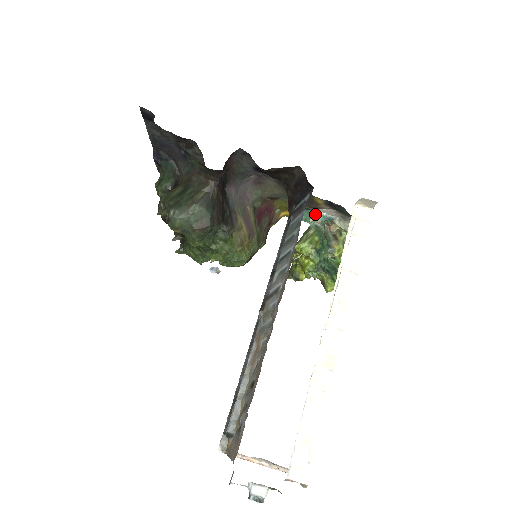
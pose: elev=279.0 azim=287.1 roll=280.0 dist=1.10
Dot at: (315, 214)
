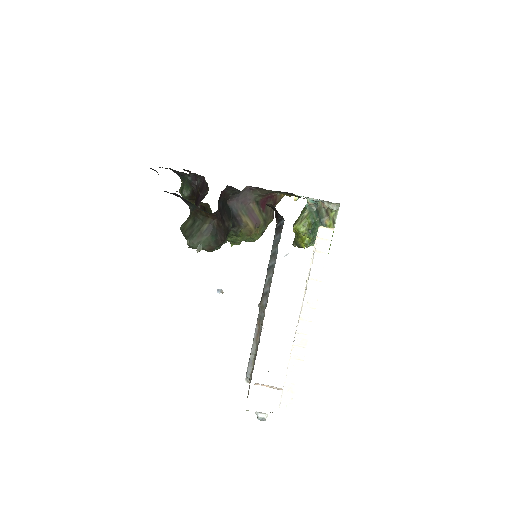
Dot at: (308, 198)
